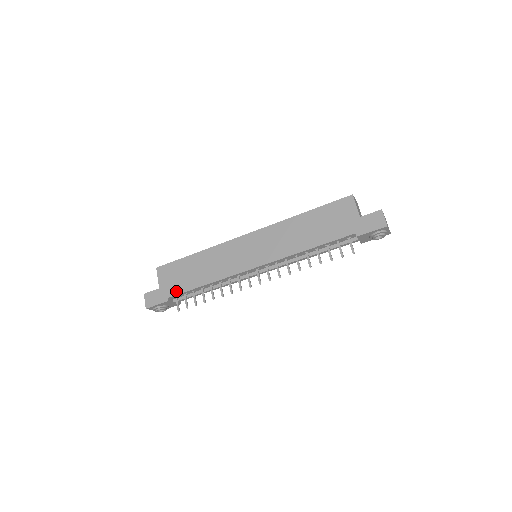
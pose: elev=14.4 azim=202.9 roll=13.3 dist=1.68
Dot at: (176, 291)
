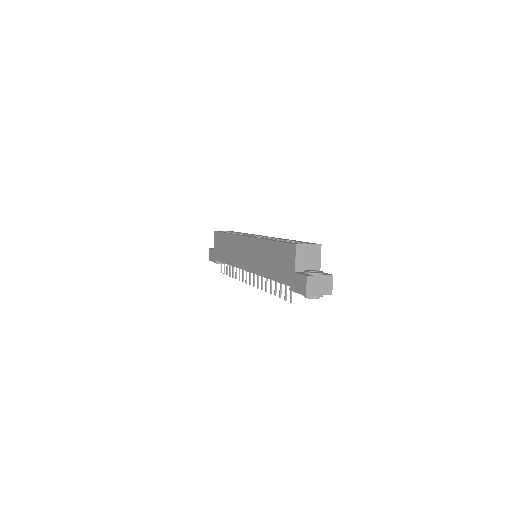
Dot at: (218, 258)
